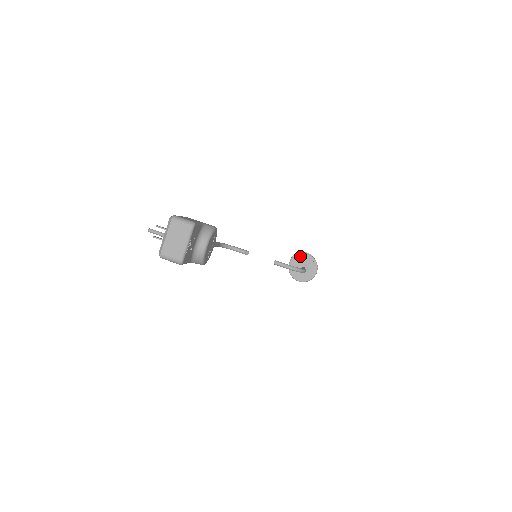
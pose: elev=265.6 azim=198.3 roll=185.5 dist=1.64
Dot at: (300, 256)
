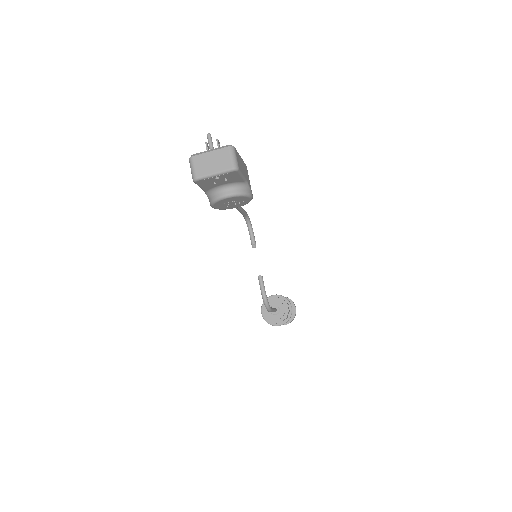
Dot at: (285, 301)
